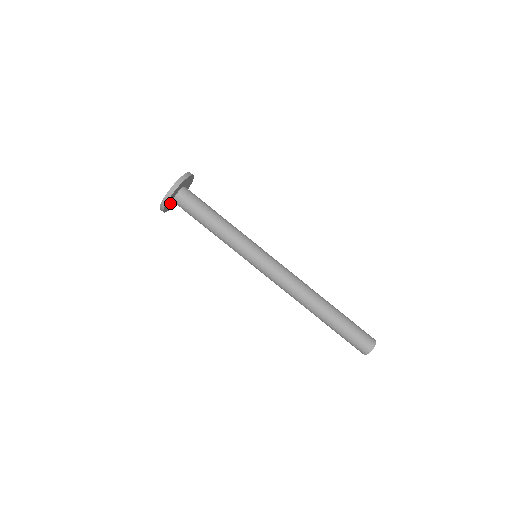
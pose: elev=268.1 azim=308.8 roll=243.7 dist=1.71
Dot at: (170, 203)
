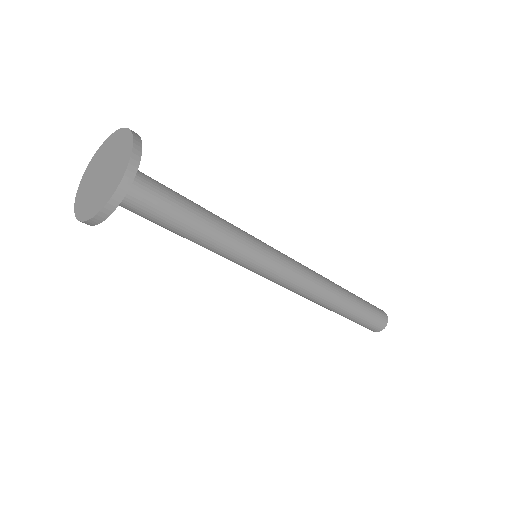
Dot at: occluded
